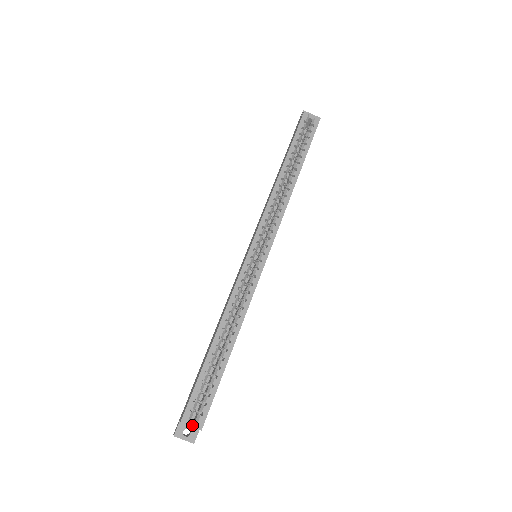
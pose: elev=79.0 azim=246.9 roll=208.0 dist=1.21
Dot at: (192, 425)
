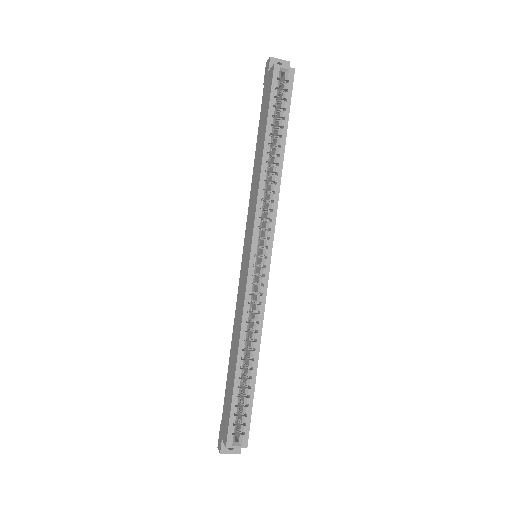
Dot at: (237, 446)
